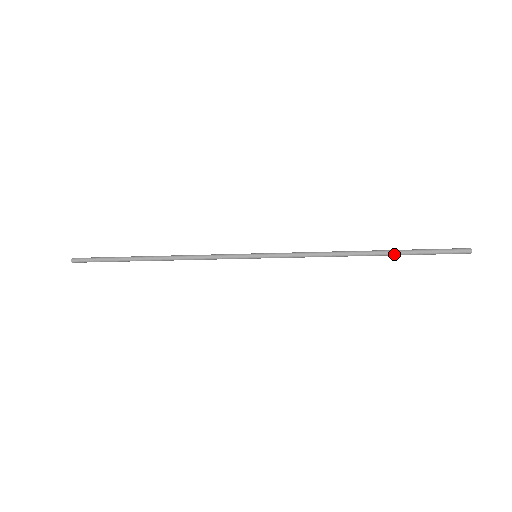
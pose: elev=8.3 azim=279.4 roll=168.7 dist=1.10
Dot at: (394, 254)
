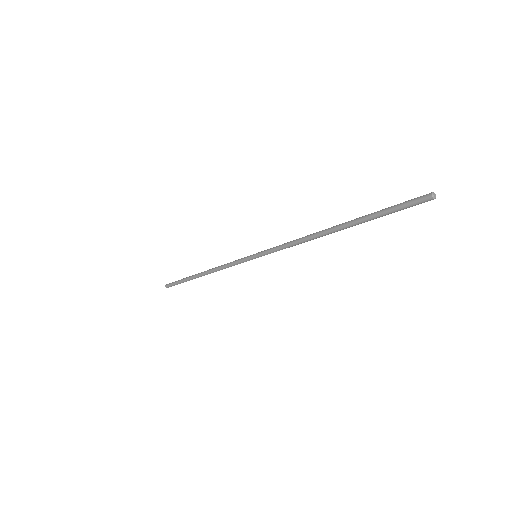
Dot at: (354, 221)
